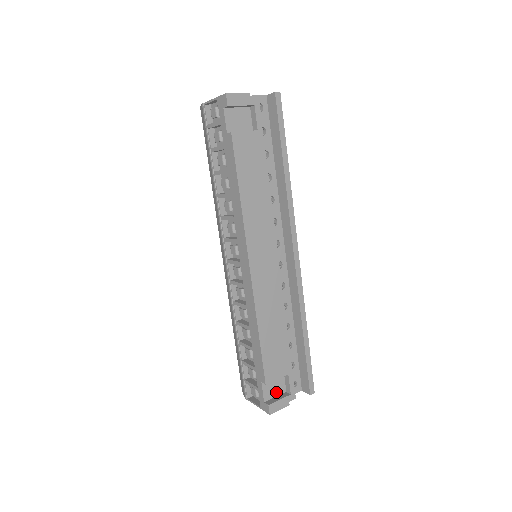
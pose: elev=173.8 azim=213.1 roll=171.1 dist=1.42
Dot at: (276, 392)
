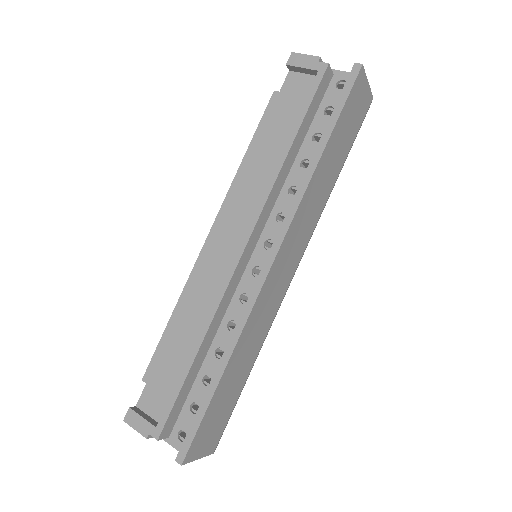
Dot at: (153, 411)
